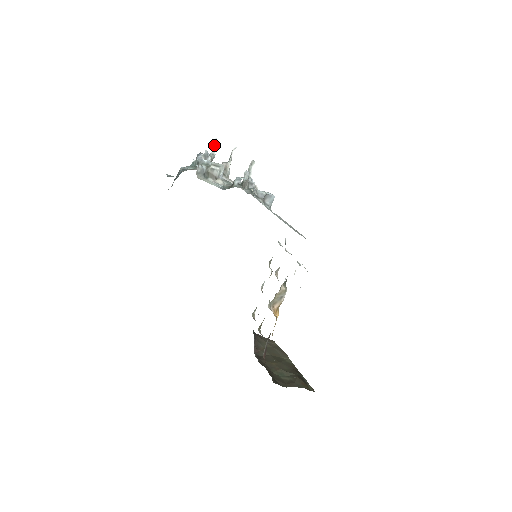
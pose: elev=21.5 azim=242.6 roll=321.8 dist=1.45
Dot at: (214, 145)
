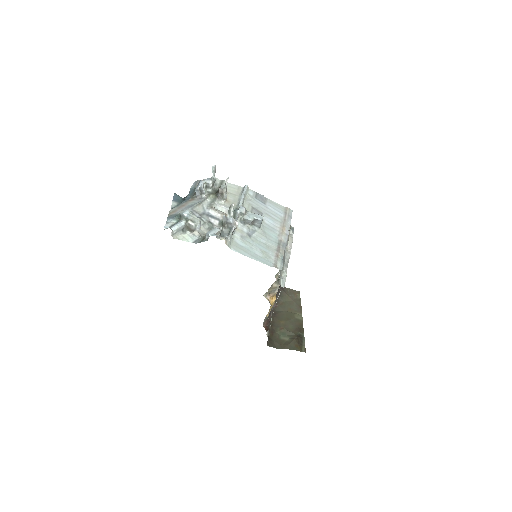
Dot at: (213, 171)
